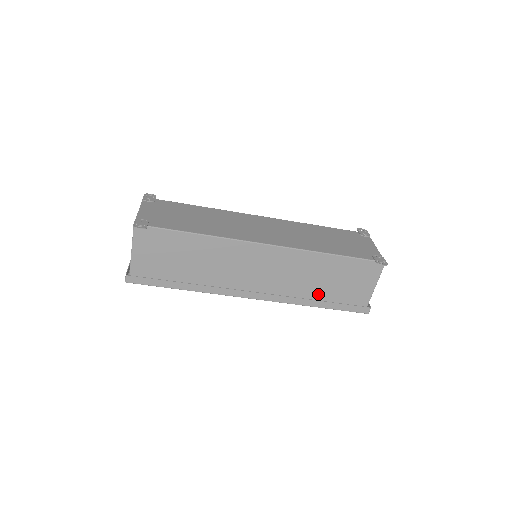
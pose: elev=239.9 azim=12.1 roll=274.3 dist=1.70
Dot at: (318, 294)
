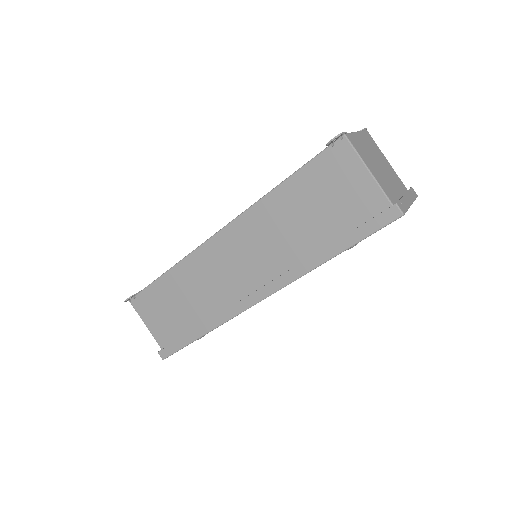
Dot at: (317, 242)
